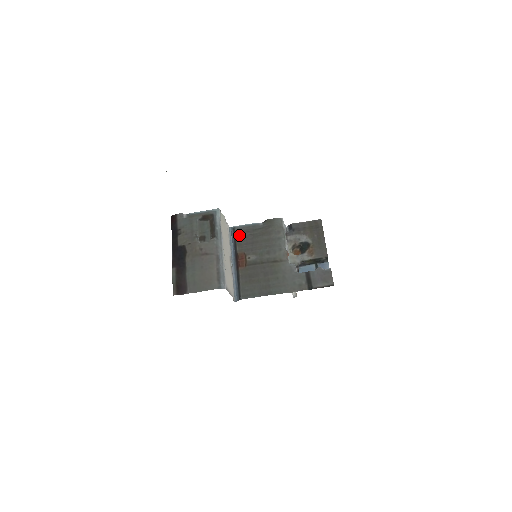
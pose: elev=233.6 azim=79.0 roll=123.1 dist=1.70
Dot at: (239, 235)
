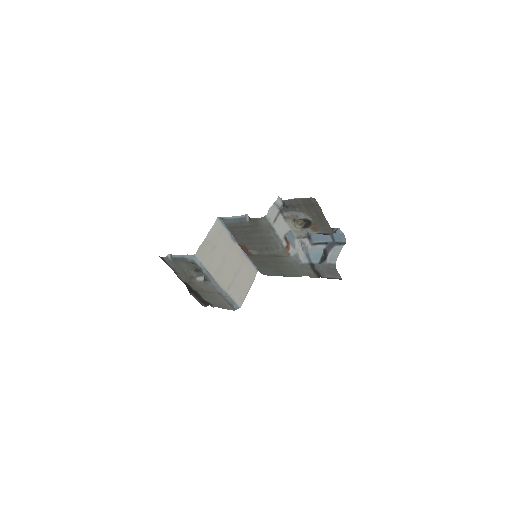
Dot at: (231, 230)
